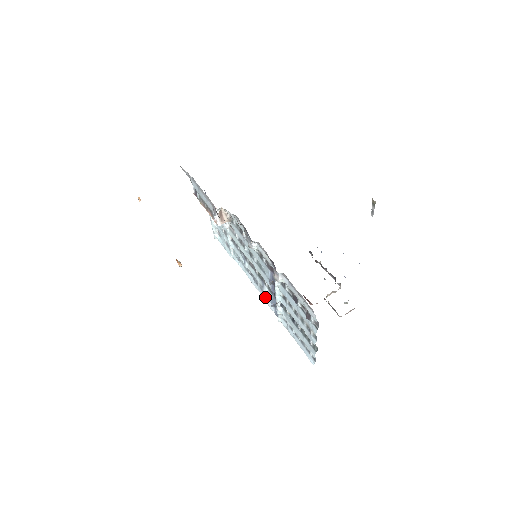
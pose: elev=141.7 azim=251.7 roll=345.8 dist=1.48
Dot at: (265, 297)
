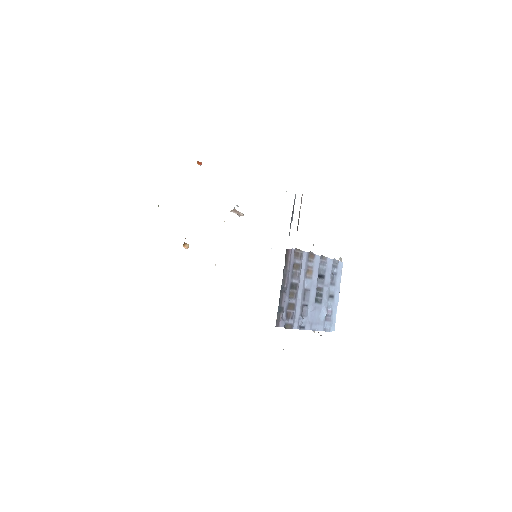
Dot at: occluded
